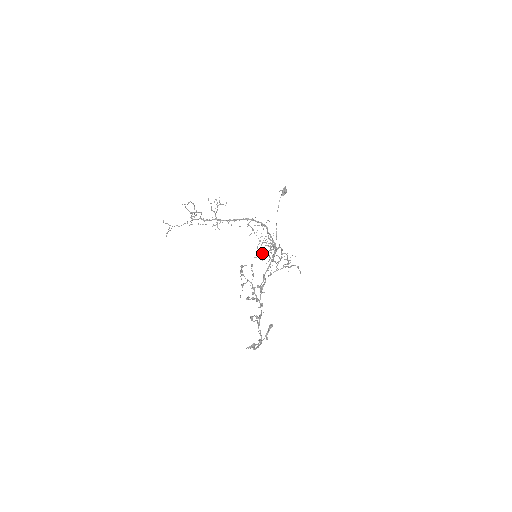
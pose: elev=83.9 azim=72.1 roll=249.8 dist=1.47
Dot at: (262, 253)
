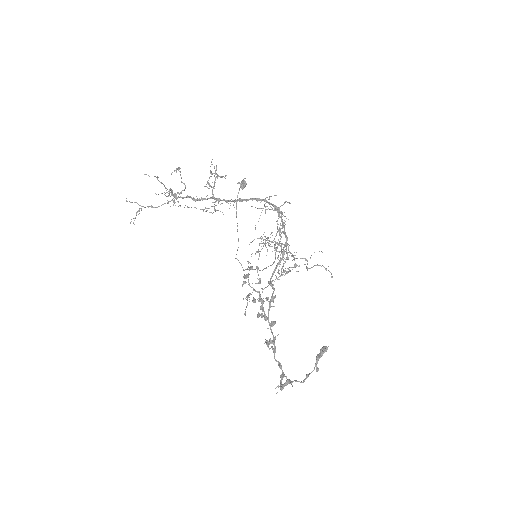
Dot at: (275, 249)
